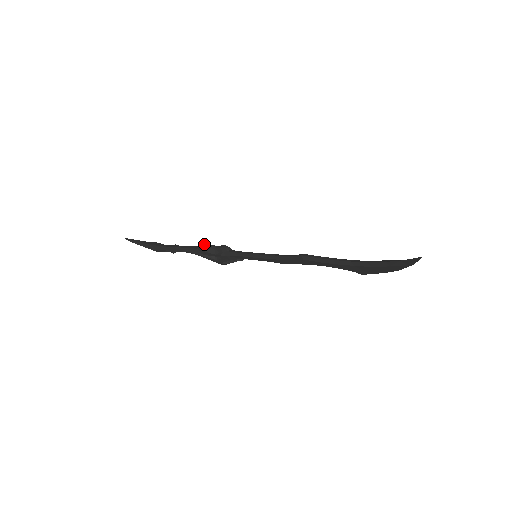
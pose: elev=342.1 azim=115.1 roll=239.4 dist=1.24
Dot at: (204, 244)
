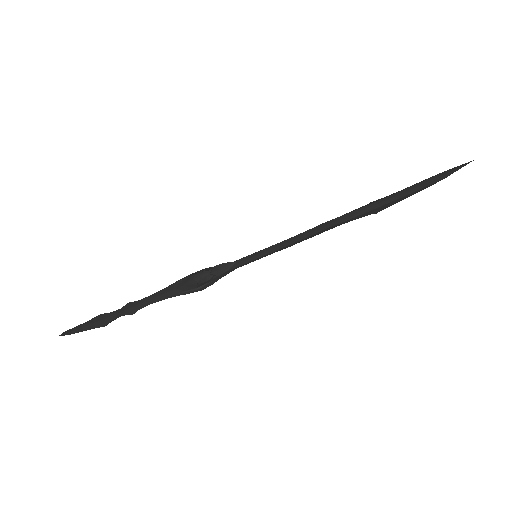
Dot at: (198, 276)
